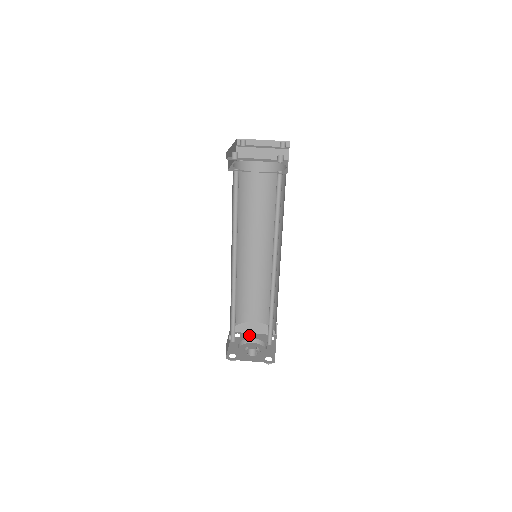
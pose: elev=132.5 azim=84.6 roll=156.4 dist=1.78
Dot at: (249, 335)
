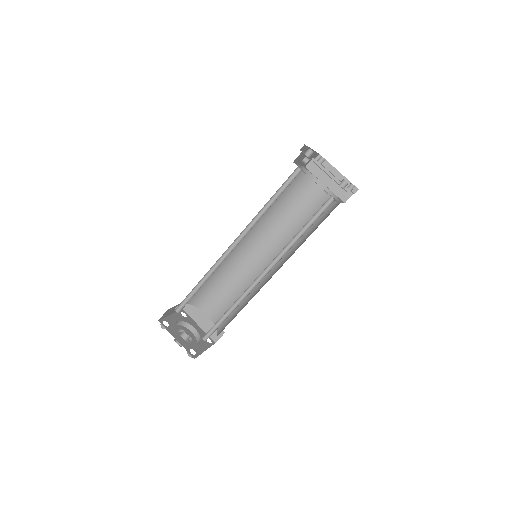
Dot at: (194, 323)
